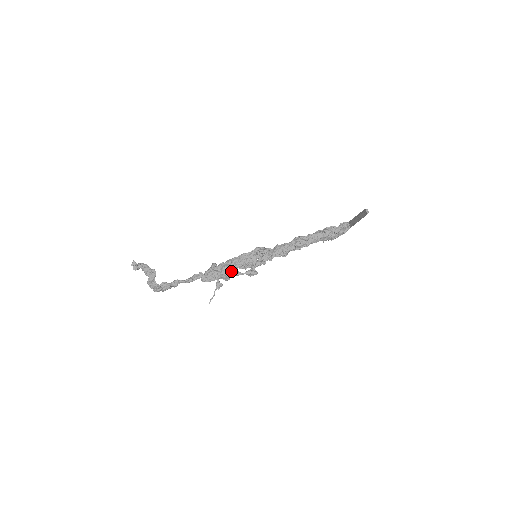
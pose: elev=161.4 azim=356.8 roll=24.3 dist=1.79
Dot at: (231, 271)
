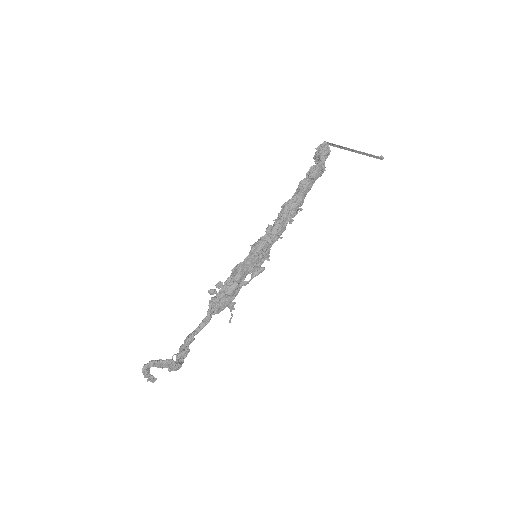
Dot at: (239, 288)
